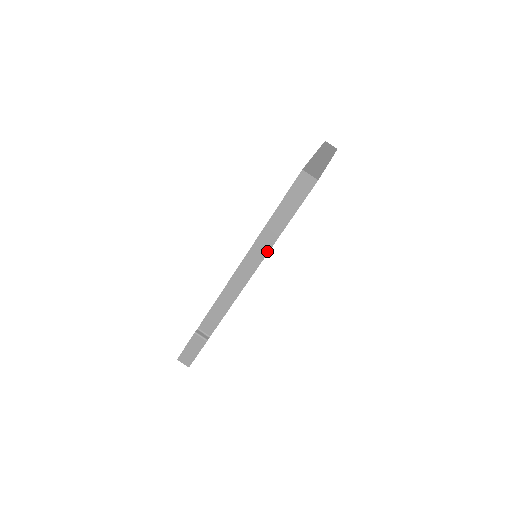
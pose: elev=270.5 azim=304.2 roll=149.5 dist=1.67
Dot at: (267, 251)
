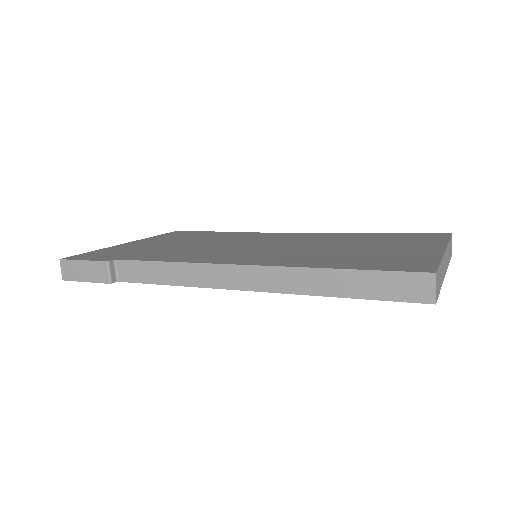
Dot at: (281, 290)
